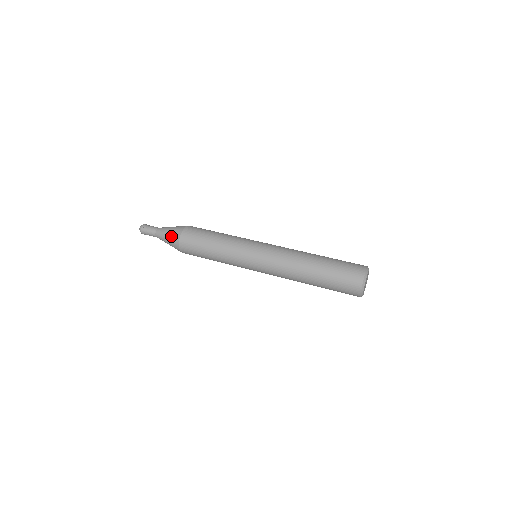
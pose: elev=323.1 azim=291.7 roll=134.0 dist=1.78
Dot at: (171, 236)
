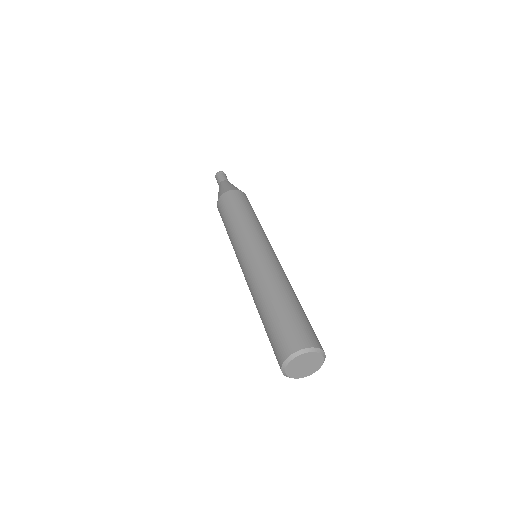
Dot at: (219, 193)
